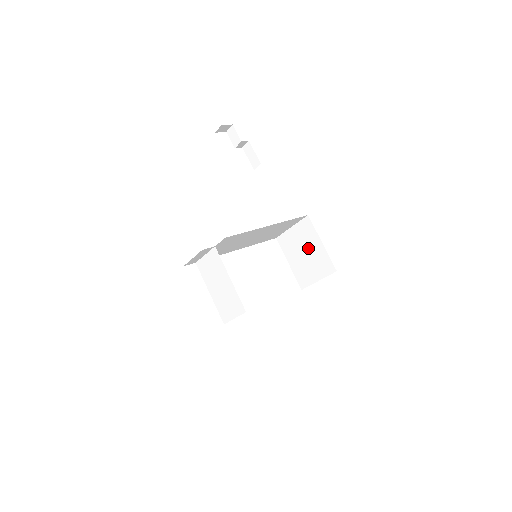
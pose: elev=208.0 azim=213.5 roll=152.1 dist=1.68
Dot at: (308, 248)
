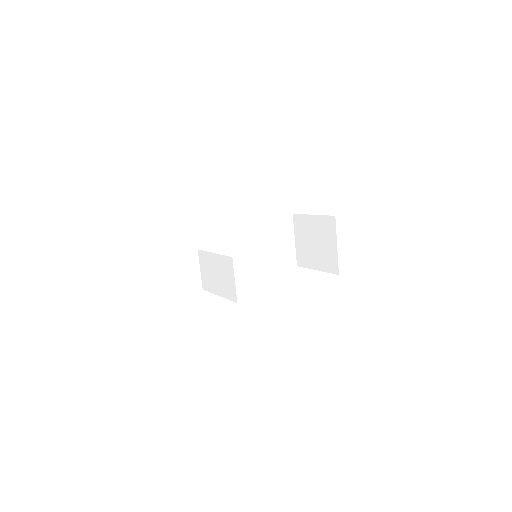
Dot at: (312, 235)
